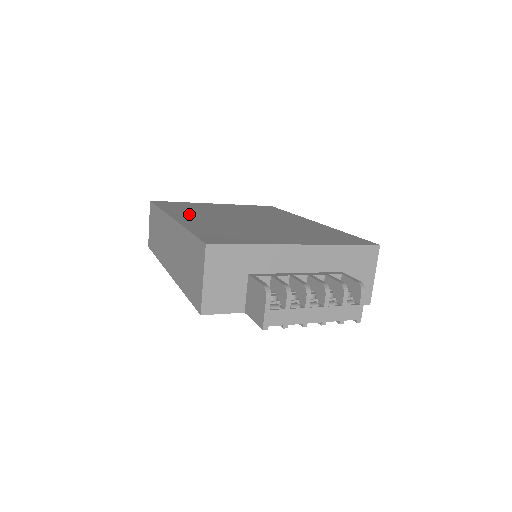
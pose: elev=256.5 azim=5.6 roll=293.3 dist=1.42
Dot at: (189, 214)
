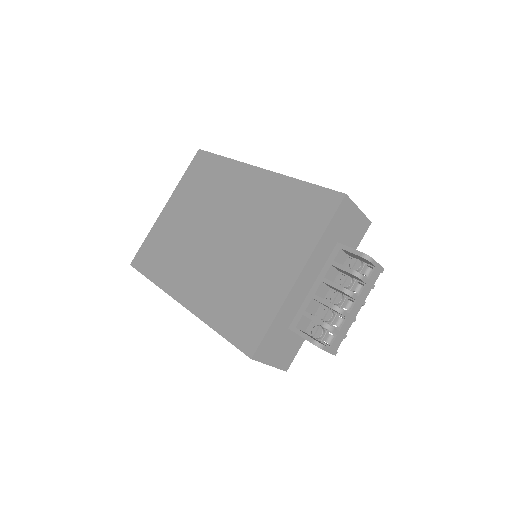
Dot at: (180, 277)
